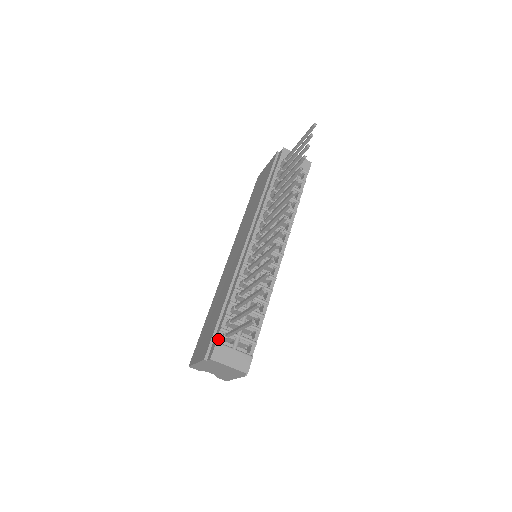
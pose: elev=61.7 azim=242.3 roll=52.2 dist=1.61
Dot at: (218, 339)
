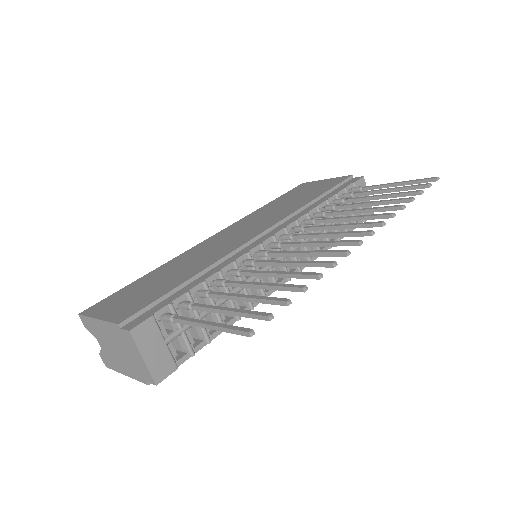
Dot at: (157, 313)
